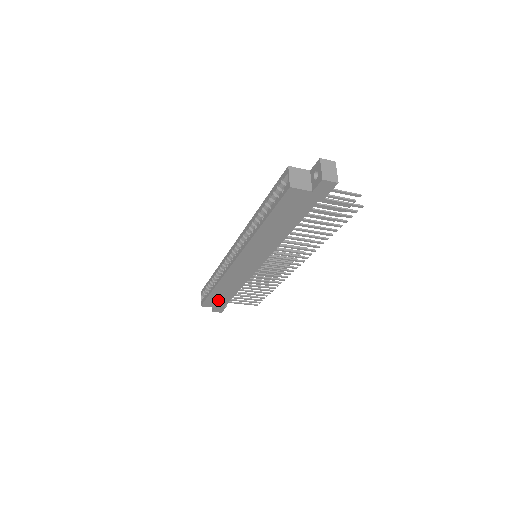
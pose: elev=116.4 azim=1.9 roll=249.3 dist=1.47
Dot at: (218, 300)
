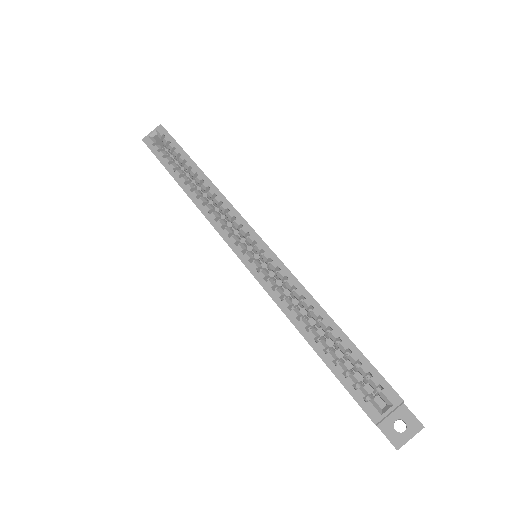
Dot at: occluded
